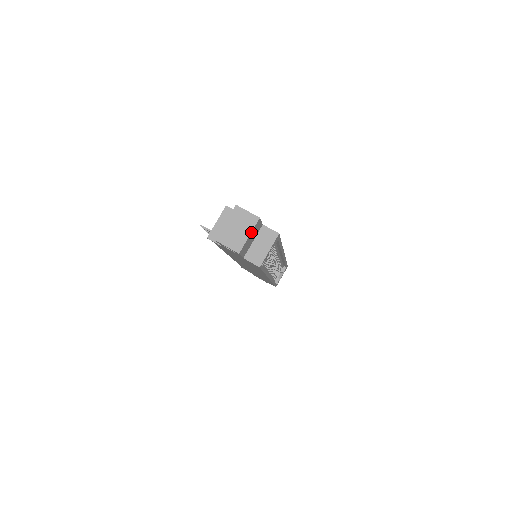
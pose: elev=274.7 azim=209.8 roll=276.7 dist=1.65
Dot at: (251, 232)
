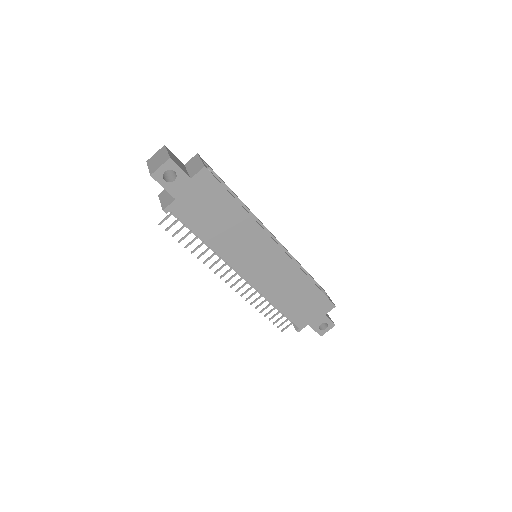
Dot at: (166, 150)
